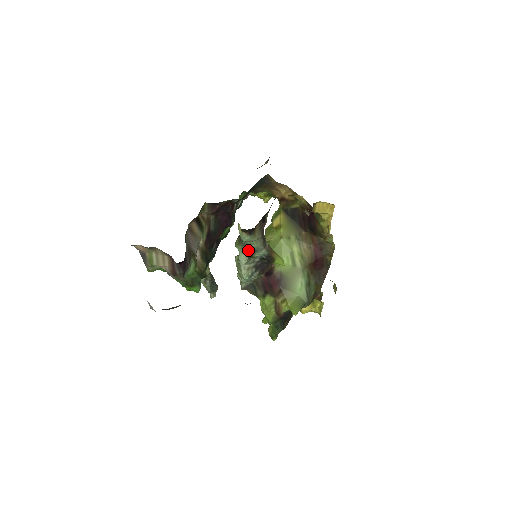
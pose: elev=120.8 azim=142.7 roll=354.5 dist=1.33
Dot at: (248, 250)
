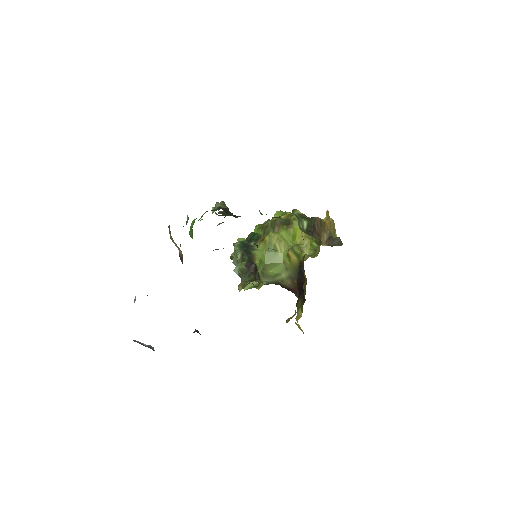
Dot at: occluded
